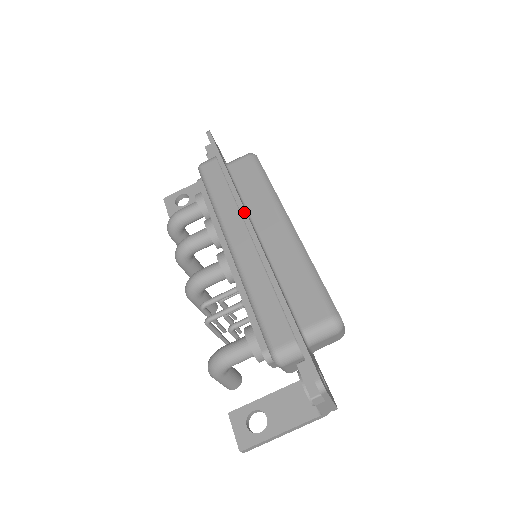
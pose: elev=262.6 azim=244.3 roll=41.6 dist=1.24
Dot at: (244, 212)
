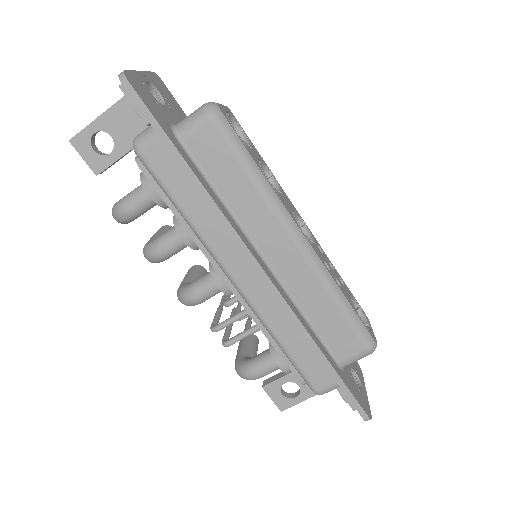
Dot at: (242, 245)
